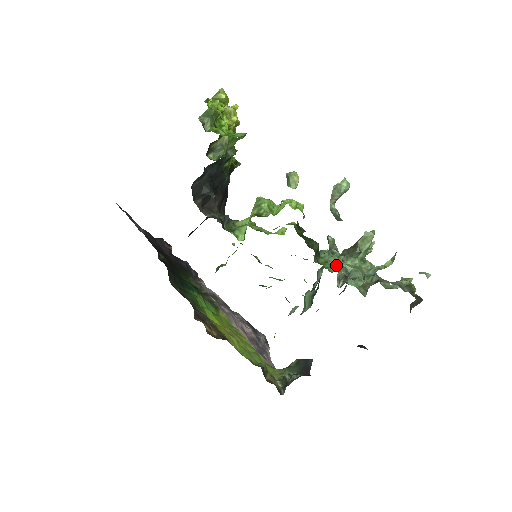
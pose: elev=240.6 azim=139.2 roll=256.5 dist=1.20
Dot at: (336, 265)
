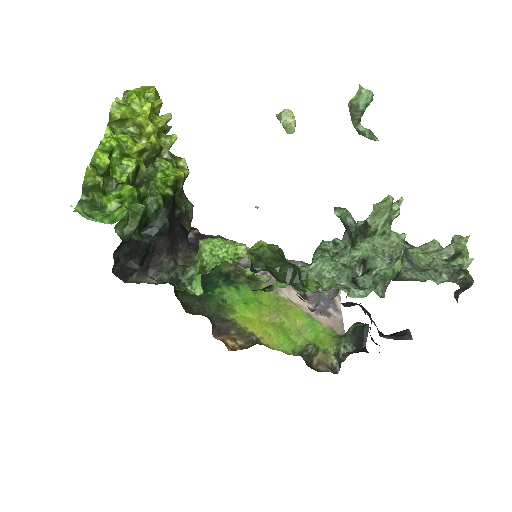
Dot at: (335, 270)
